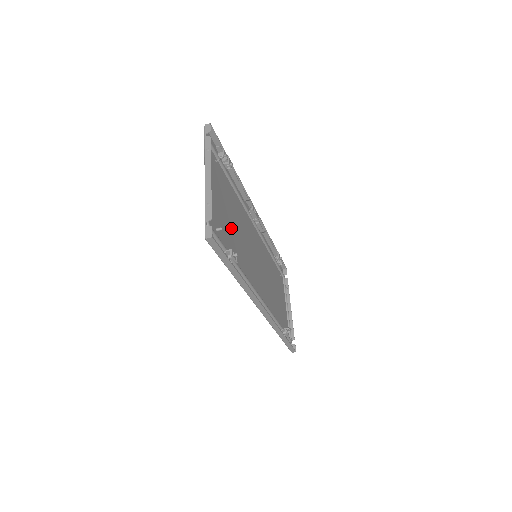
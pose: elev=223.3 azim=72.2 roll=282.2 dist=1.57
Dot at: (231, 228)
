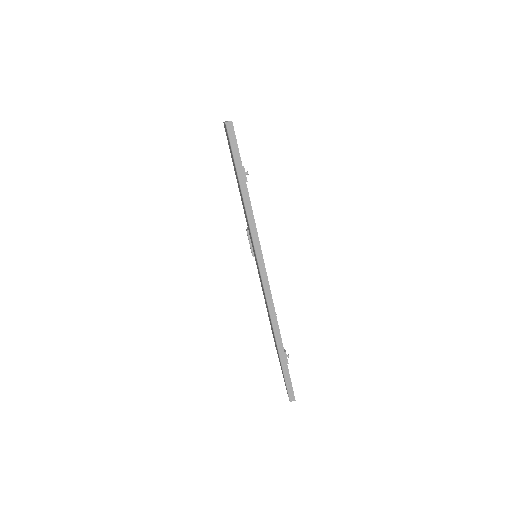
Dot at: occluded
